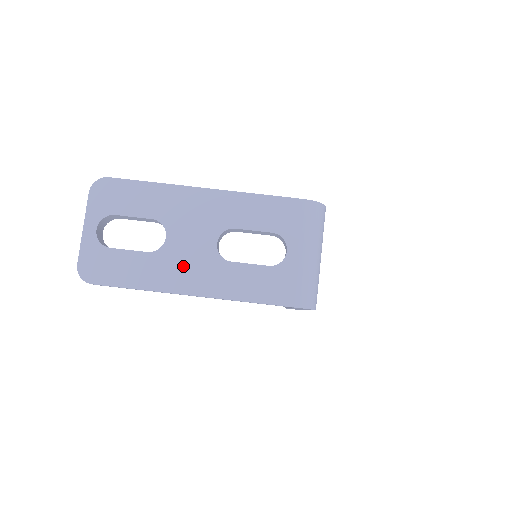
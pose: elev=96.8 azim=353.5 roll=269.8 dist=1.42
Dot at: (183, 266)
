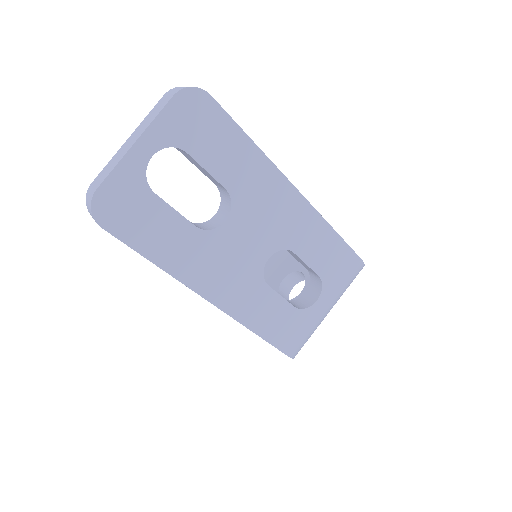
Dot at: (222, 265)
